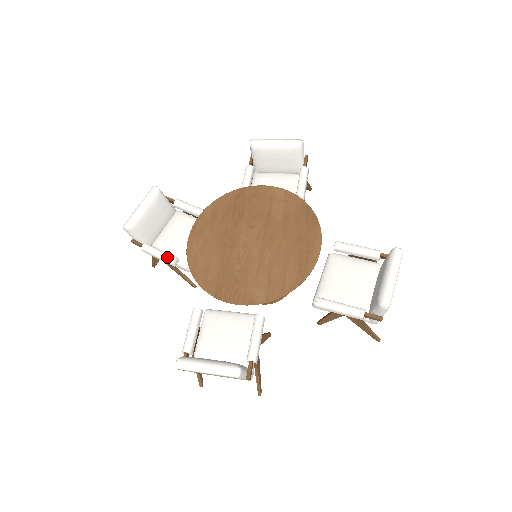
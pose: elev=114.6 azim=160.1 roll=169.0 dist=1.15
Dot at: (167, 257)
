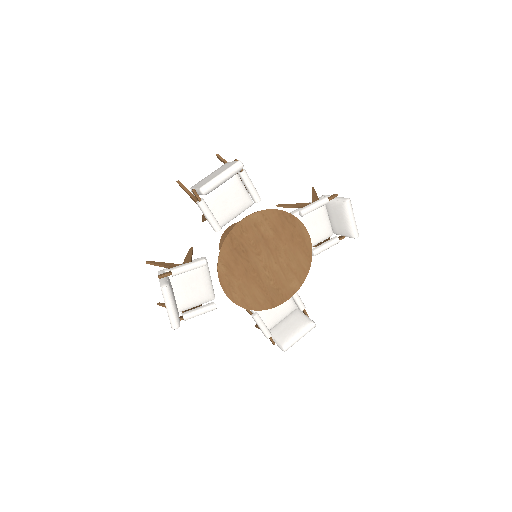
Dot at: (209, 310)
